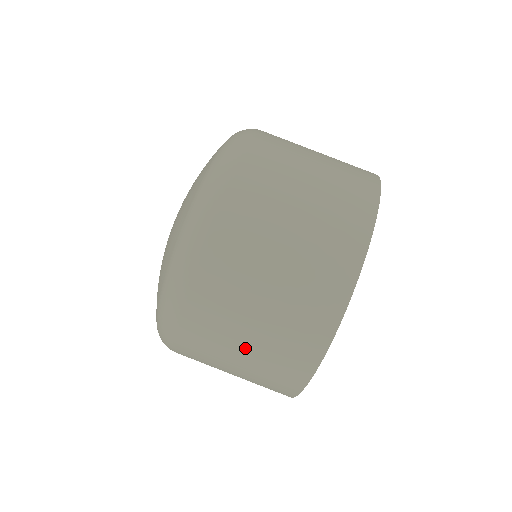
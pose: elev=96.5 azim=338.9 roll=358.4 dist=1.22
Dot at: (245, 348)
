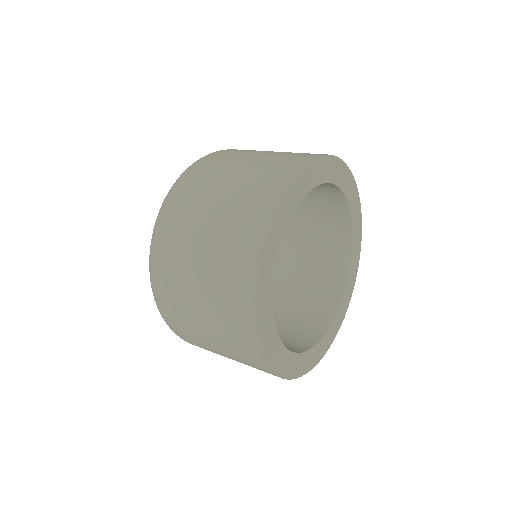
Dot at: (221, 351)
